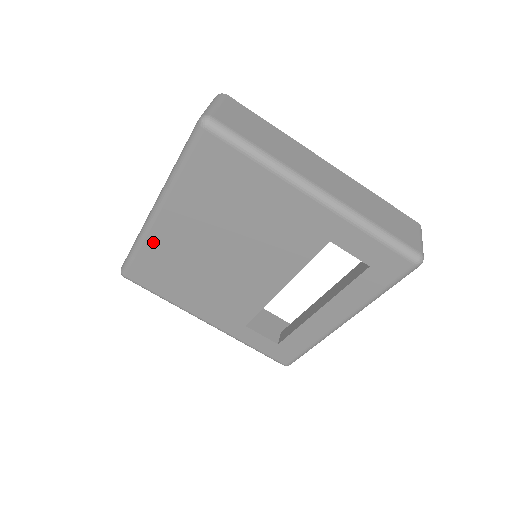
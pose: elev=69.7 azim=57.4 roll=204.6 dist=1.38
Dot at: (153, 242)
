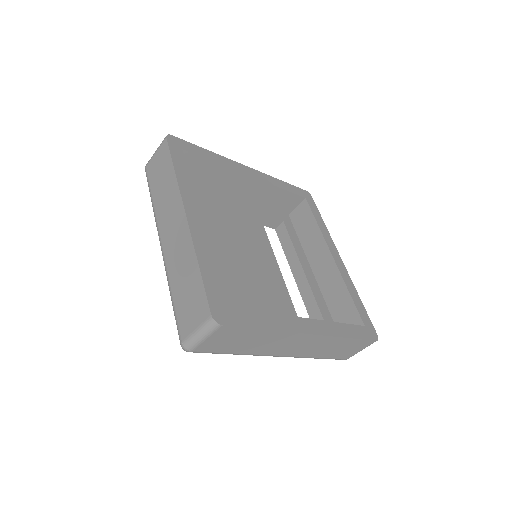
Dot at: occluded
